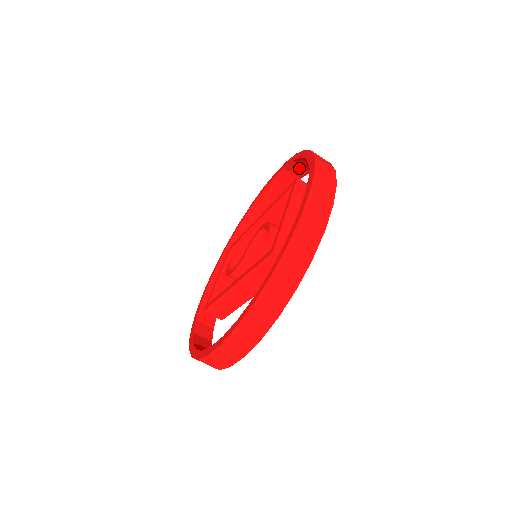
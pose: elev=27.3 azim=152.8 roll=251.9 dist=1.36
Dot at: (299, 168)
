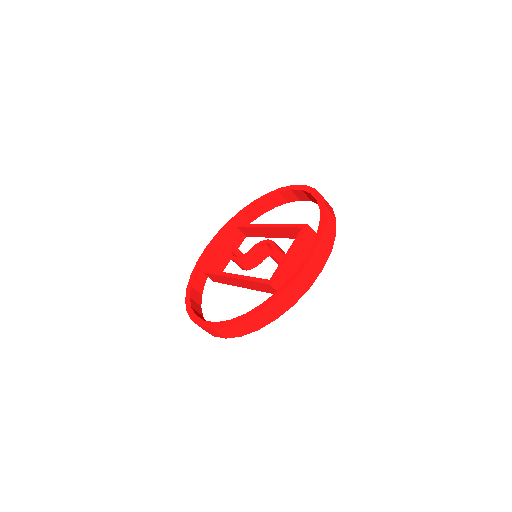
Dot at: (313, 198)
